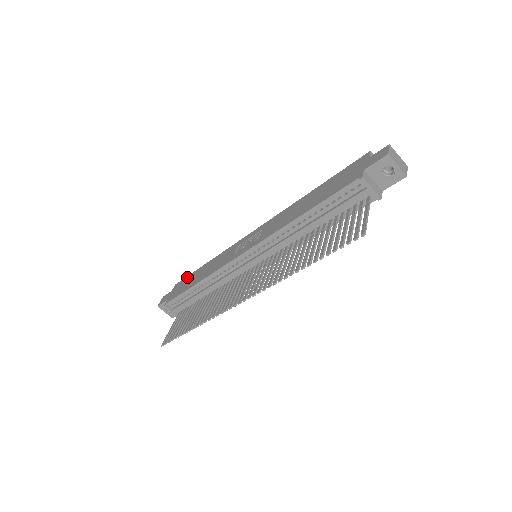
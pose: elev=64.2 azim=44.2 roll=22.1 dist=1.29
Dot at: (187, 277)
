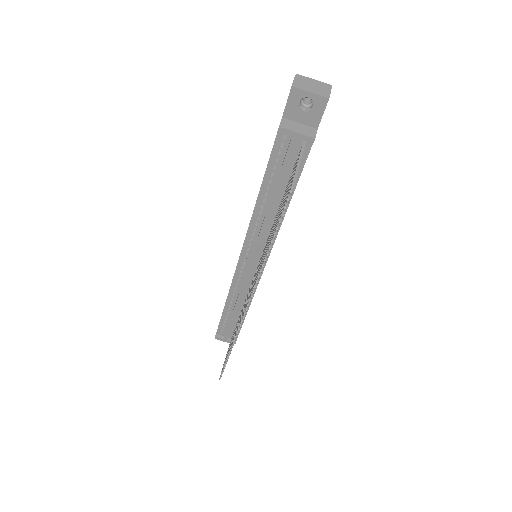
Dot at: occluded
